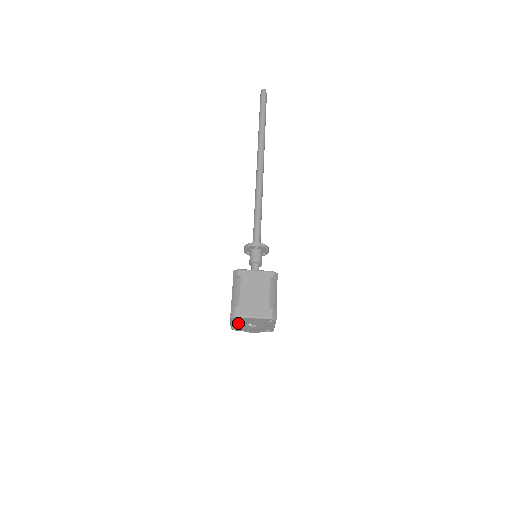
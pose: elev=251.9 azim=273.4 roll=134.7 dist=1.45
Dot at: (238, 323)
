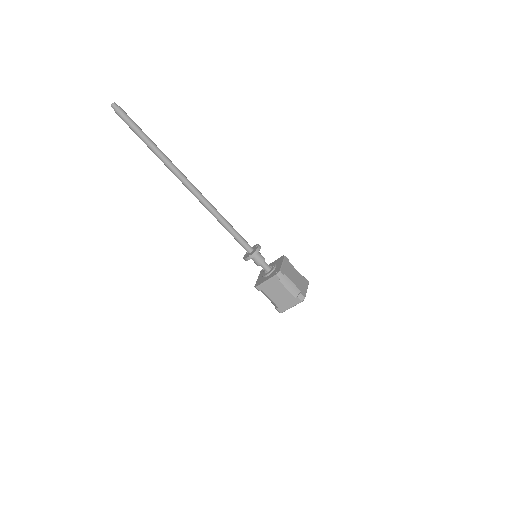
Dot at: occluded
